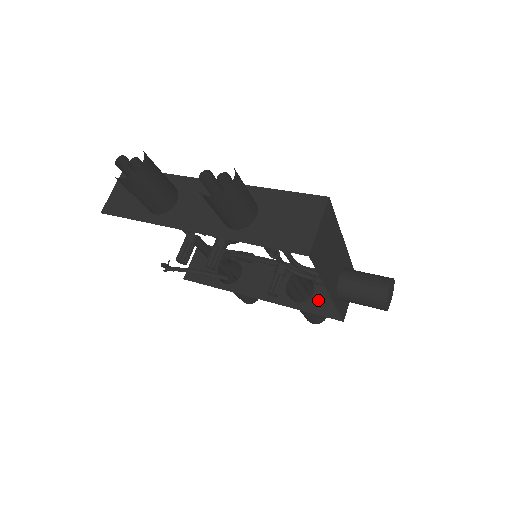
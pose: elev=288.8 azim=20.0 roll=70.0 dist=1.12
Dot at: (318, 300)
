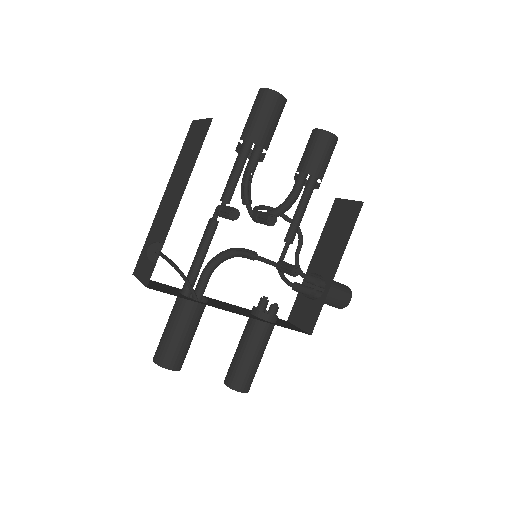
Dot at: (282, 324)
